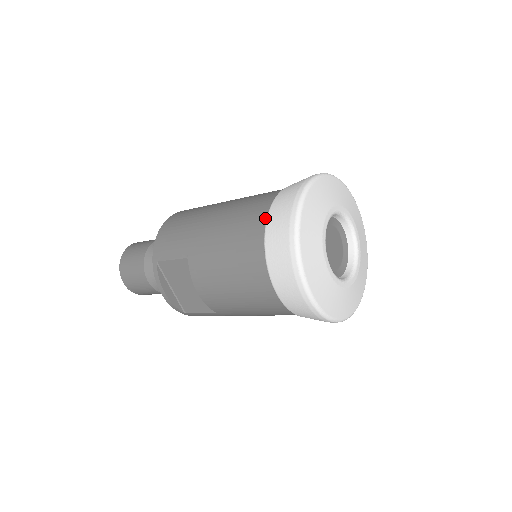
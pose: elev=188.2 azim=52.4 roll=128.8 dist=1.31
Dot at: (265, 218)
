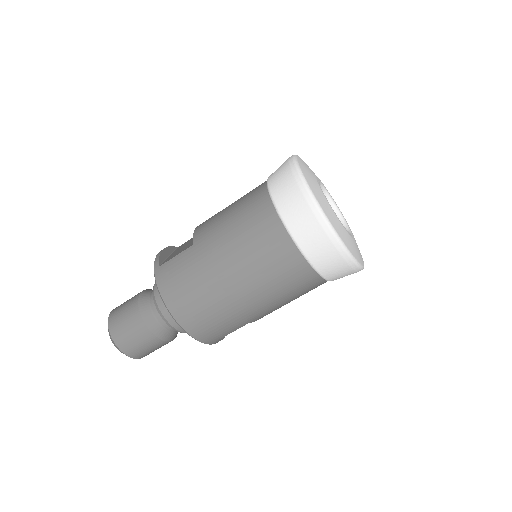
Dot at: occluded
